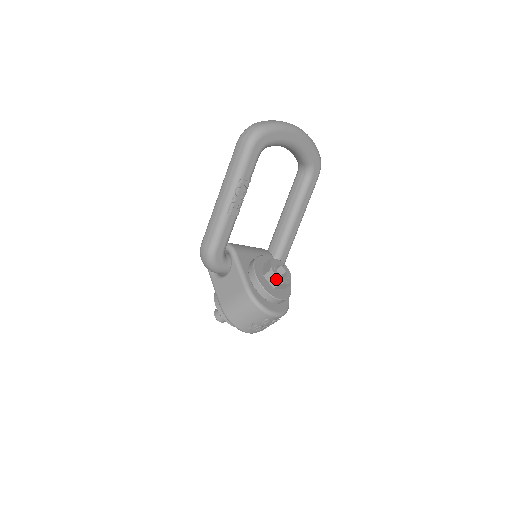
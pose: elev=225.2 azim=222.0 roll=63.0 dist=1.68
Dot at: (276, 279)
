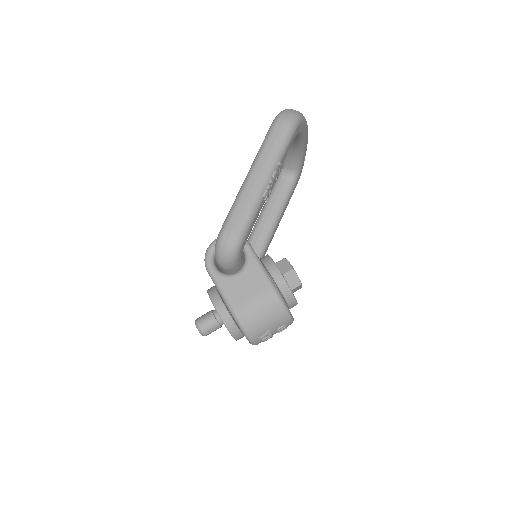
Dot at: (297, 279)
